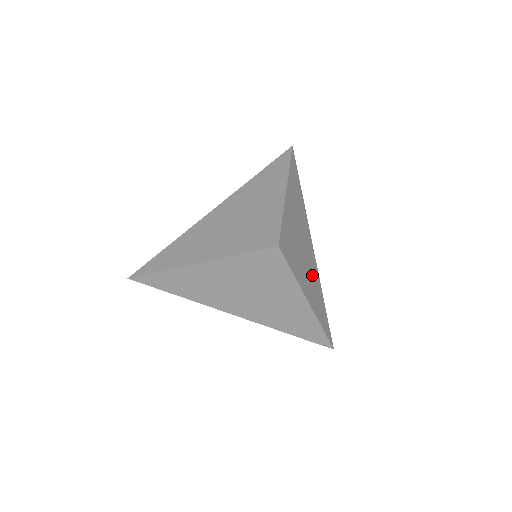
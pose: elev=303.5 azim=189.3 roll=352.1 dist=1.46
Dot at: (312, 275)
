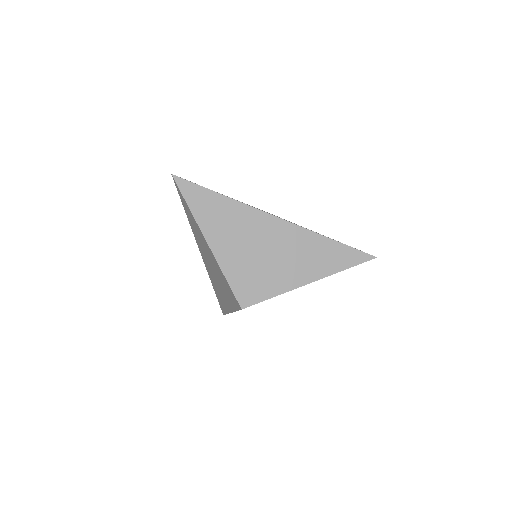
Dot at: (297, 248)
